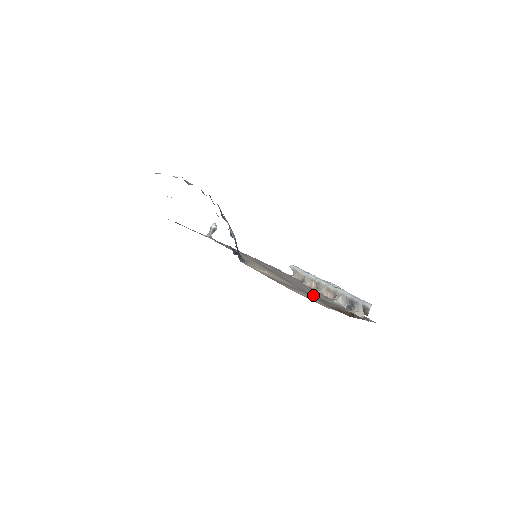
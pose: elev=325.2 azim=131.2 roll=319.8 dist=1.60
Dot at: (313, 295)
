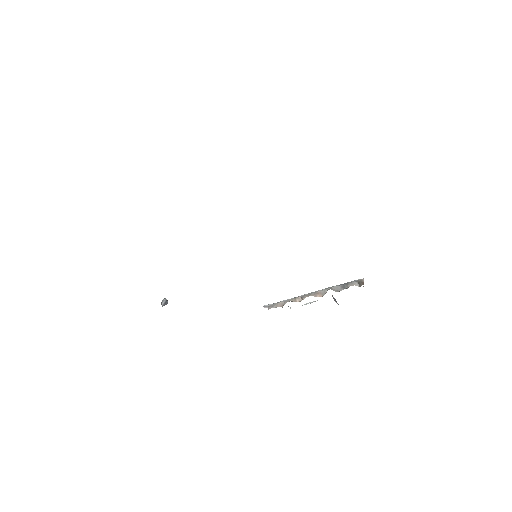
Dot at: occluded
